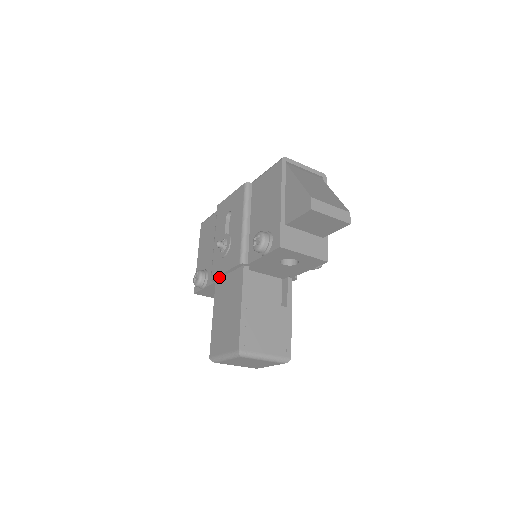
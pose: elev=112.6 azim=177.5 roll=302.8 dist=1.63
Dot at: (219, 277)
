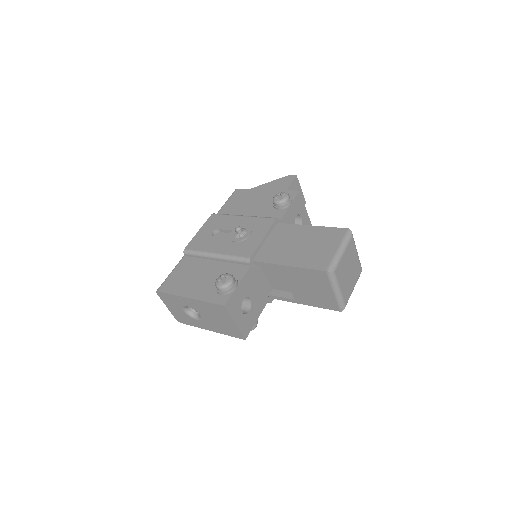
Dot at: (257, 251)
